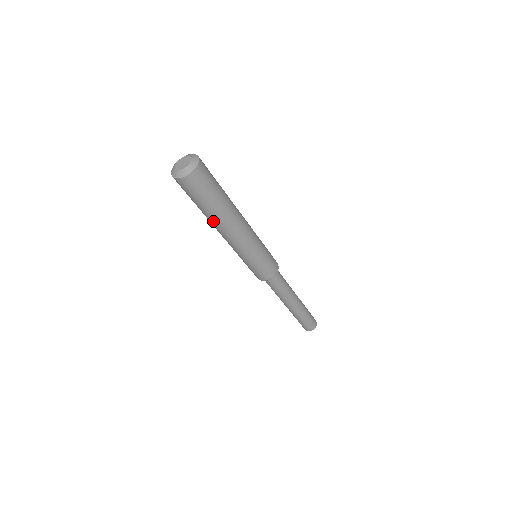
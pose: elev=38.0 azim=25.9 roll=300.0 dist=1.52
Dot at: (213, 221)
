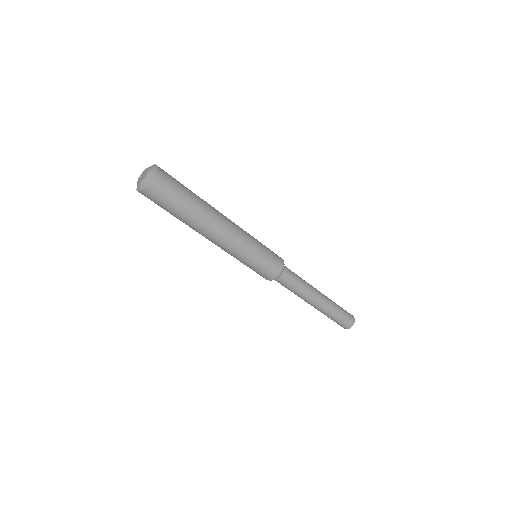
Dot at: (197, 224)
